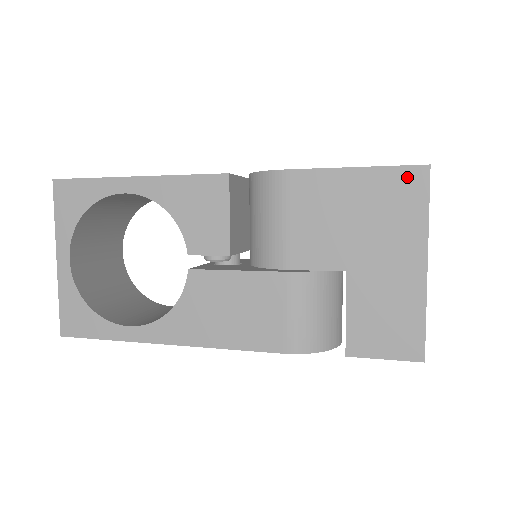
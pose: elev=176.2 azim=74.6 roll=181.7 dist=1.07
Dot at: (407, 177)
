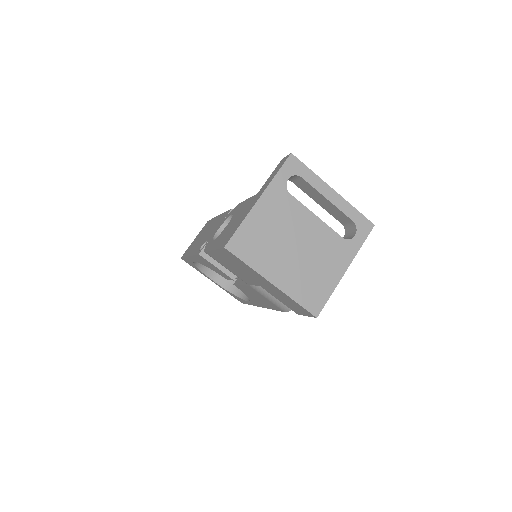
Dot at: (226, 253)
